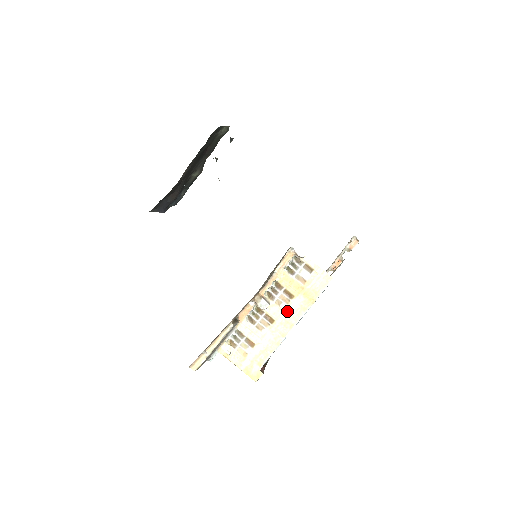
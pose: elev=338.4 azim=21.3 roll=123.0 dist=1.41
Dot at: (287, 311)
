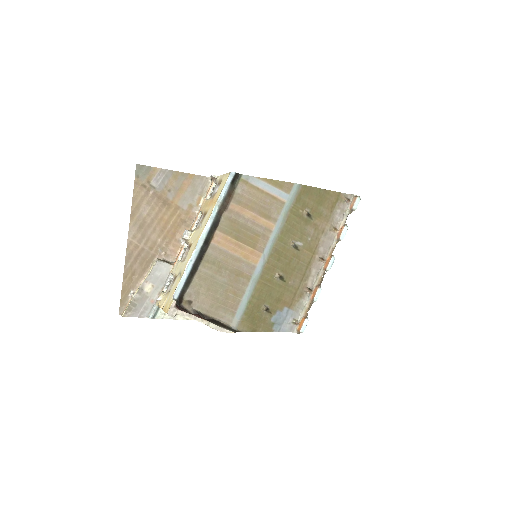
Dot at: (200, 228)
